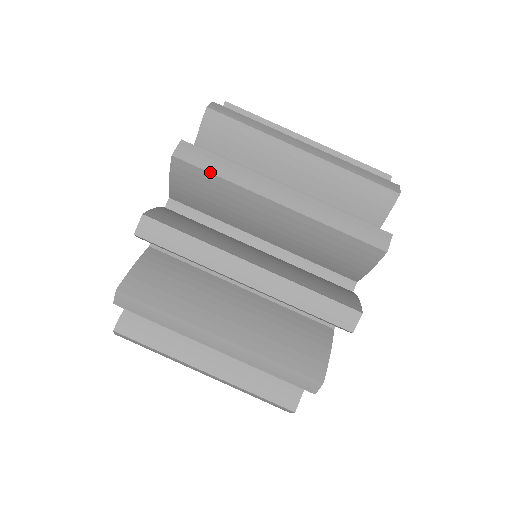
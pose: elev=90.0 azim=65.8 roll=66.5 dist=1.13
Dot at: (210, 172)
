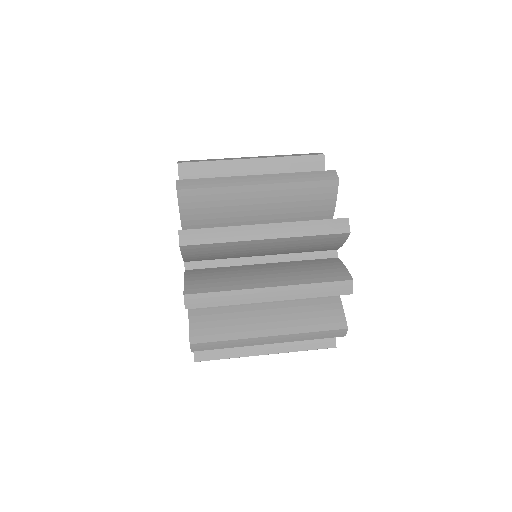
Dot at: (206, 188)
